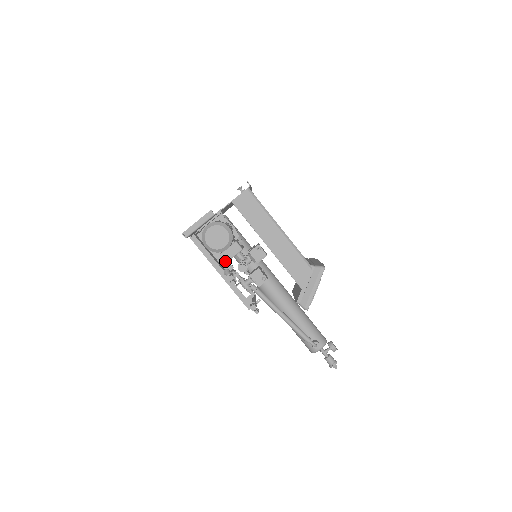
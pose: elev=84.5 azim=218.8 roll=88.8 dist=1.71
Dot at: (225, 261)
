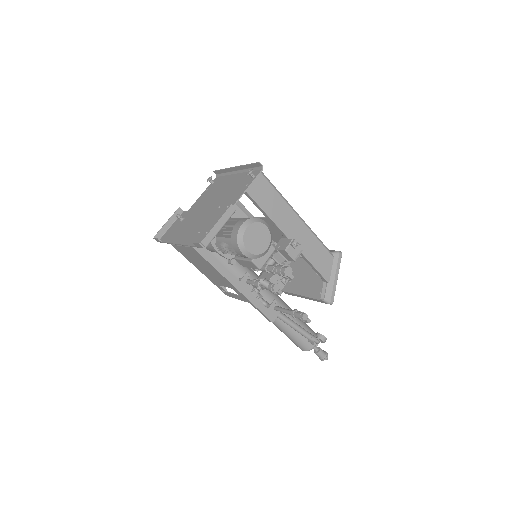
Dot at: (259, 268)
